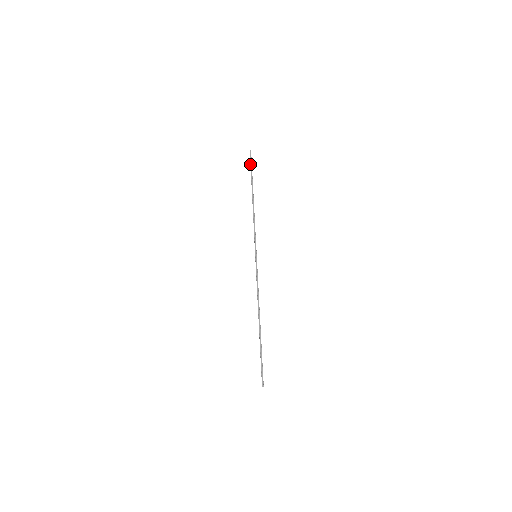
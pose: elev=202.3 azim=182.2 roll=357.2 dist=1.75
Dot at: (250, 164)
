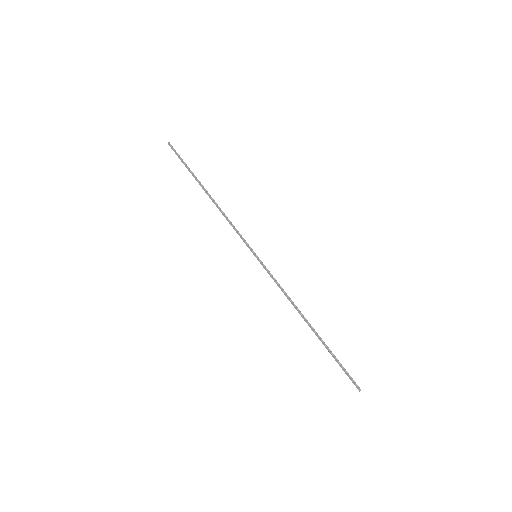
Dot at: occluded
